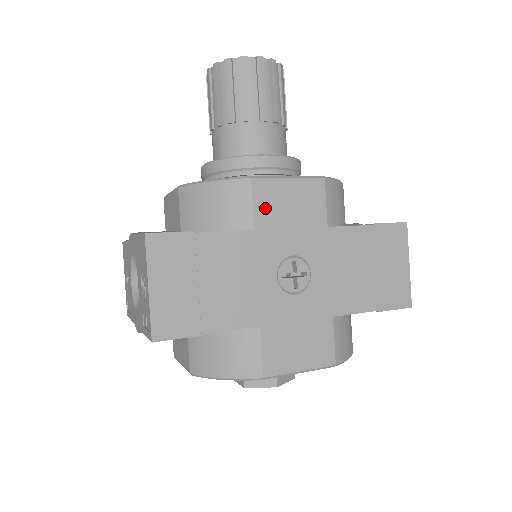
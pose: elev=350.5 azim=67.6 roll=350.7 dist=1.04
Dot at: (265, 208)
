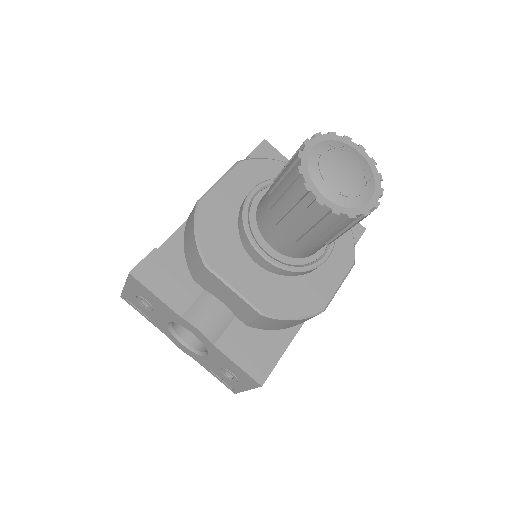
Dot at: occluded
